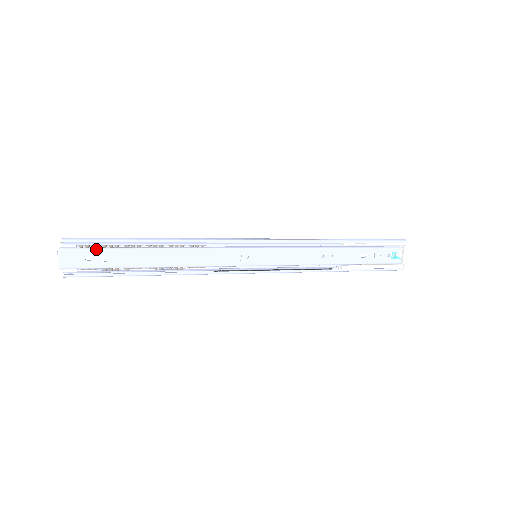
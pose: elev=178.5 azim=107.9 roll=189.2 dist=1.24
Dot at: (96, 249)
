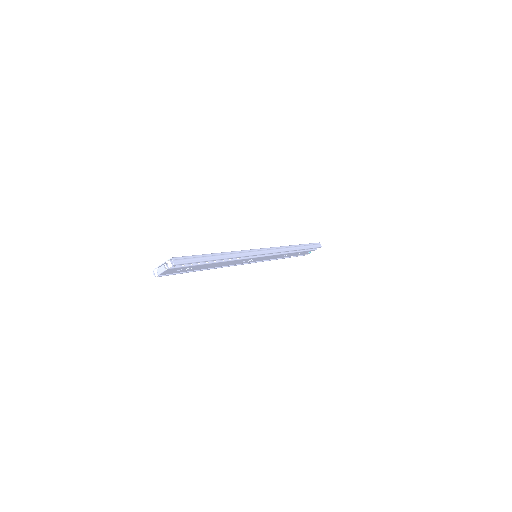
Dot at: (187, 266)
